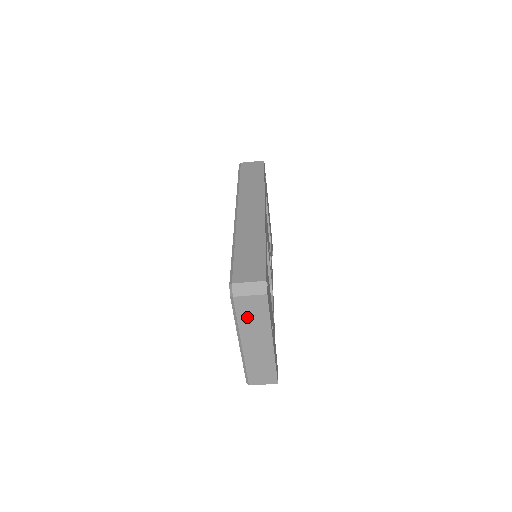
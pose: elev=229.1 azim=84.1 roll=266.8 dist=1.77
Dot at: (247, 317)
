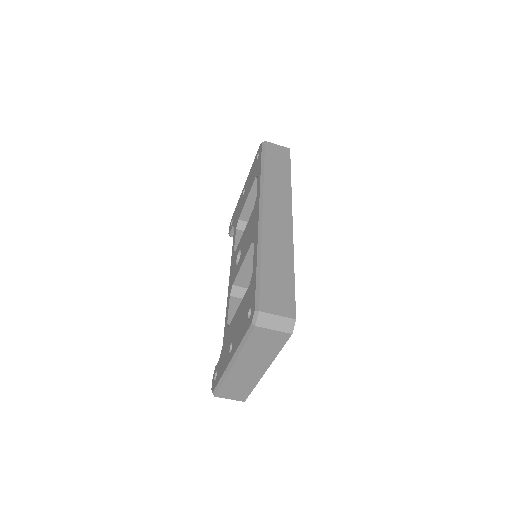
Dot at: (256, 346)
